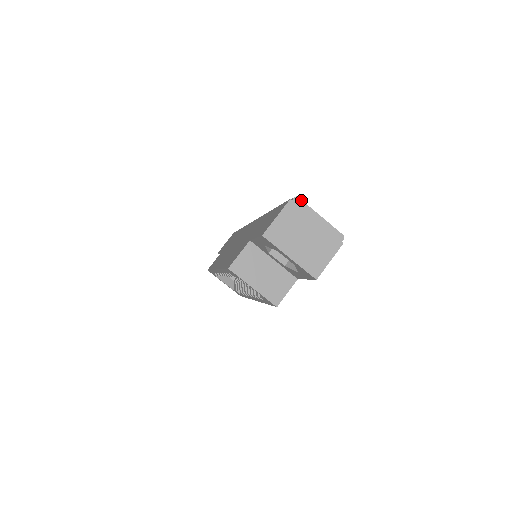
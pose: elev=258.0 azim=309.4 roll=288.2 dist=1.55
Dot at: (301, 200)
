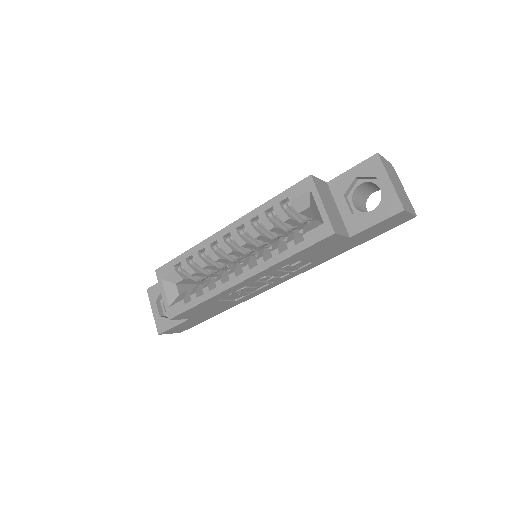
Dot at: occluded
